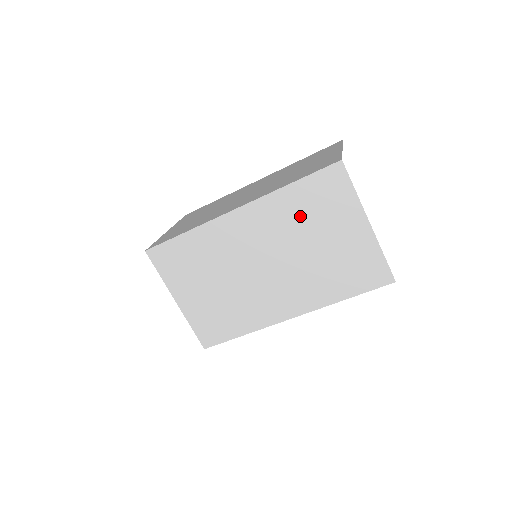
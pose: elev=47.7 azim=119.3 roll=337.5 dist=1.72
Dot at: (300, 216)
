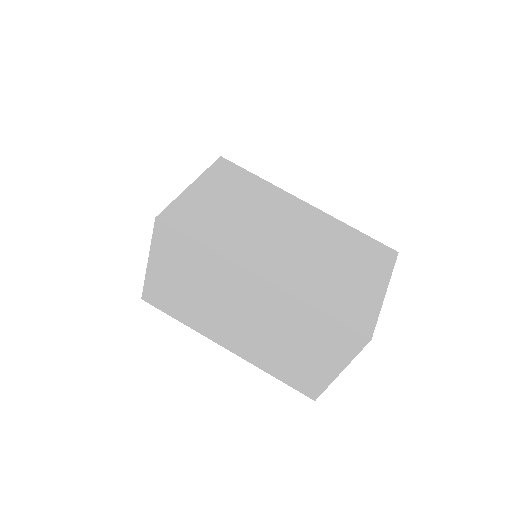
Dot at: (344, 244)
